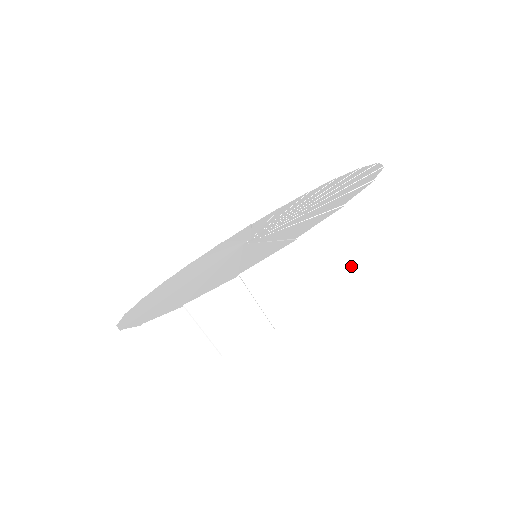
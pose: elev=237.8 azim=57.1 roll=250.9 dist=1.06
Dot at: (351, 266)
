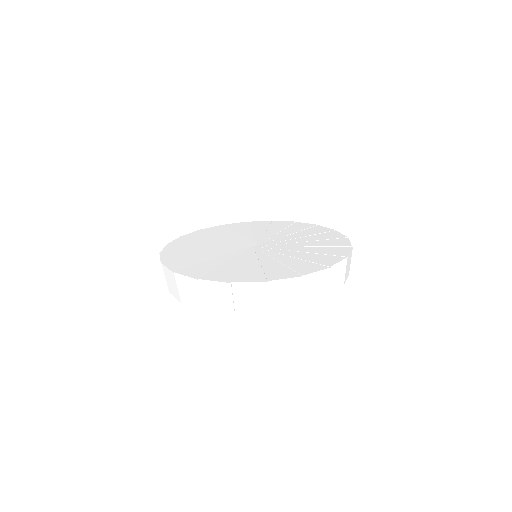
Dot at: (318, 297)
